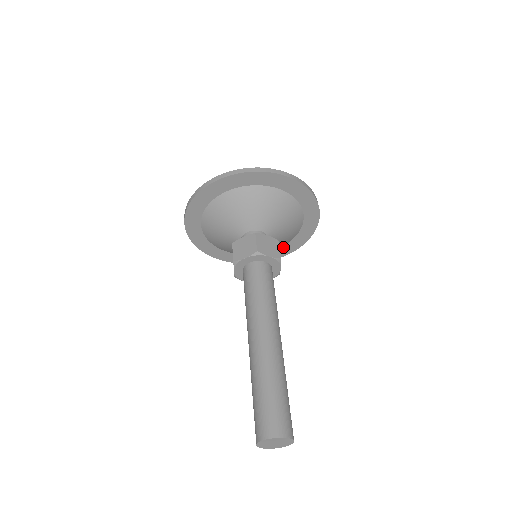
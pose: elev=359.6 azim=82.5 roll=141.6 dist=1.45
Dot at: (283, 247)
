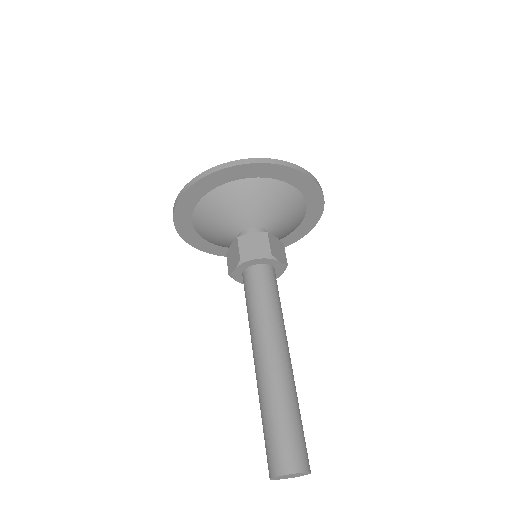
Dot at: (304, 221)
